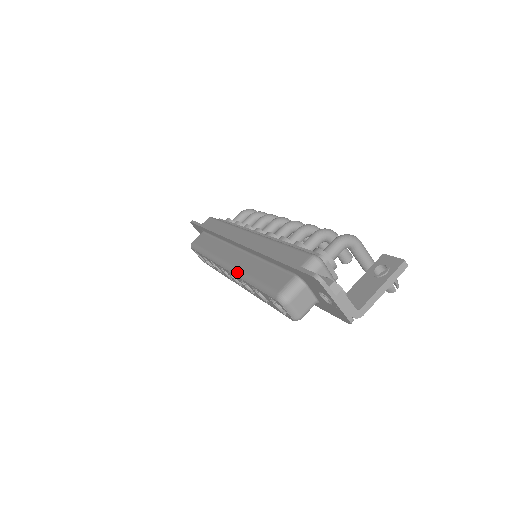
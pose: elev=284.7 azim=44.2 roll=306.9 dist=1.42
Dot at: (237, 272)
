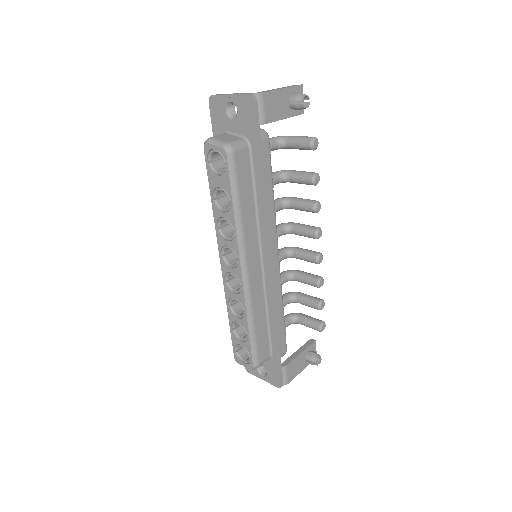
Dot at: (216, 231)
